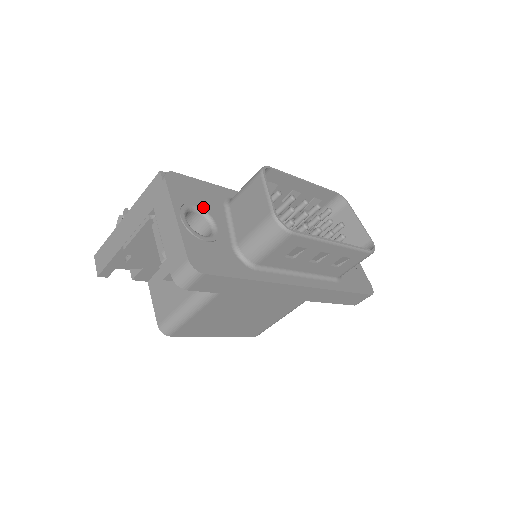
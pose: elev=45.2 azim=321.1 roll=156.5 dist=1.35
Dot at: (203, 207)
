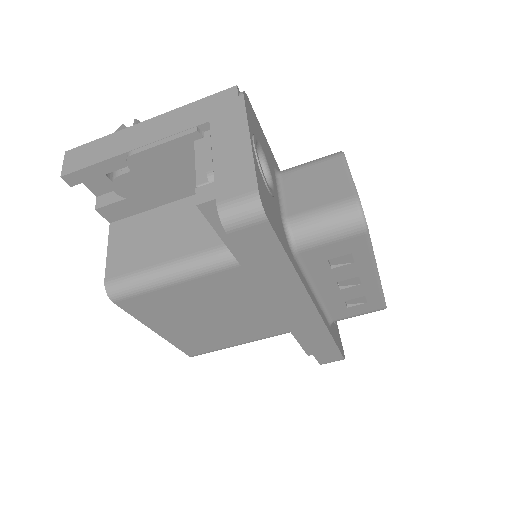
Dot at: (265, 154)
